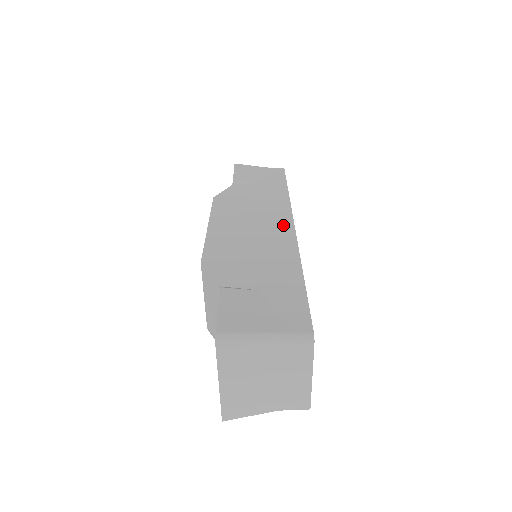
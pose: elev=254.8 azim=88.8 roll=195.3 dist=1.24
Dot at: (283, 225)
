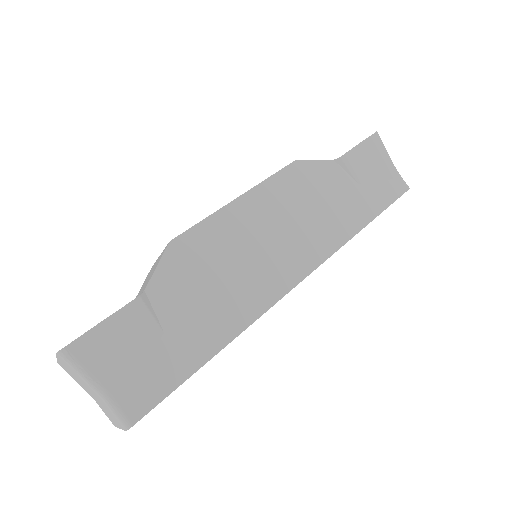
Dot at: (291, 272)
